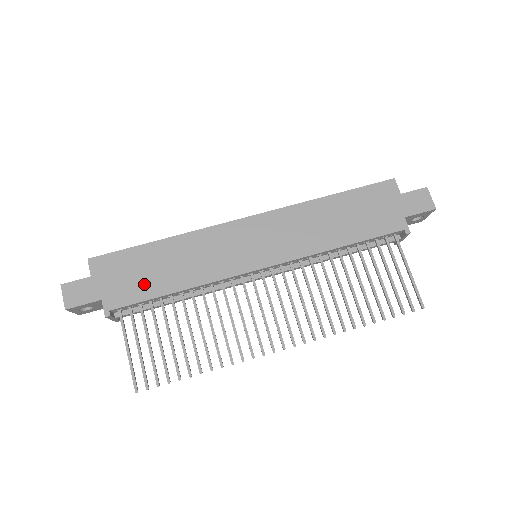
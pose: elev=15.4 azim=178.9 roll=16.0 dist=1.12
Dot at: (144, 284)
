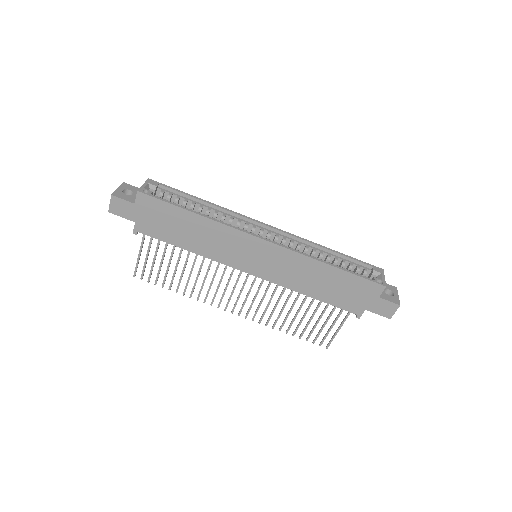
Dot at: (168, 232)
